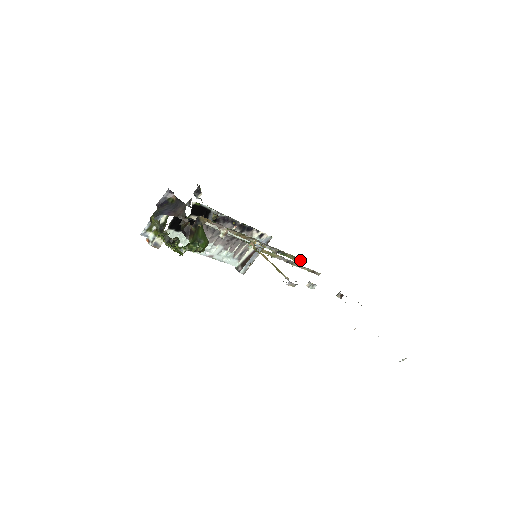
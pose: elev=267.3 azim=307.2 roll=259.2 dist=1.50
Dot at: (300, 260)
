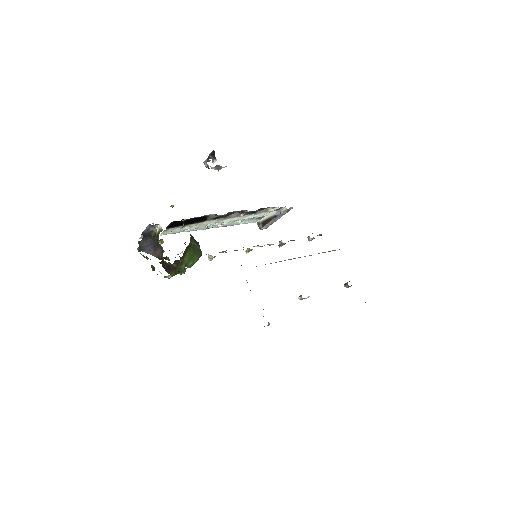
Dot at: occluded
